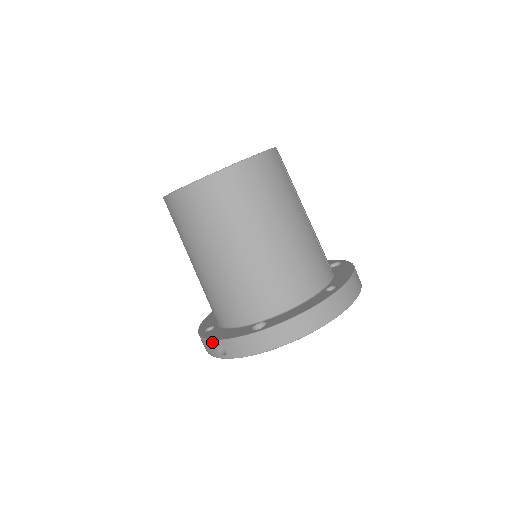
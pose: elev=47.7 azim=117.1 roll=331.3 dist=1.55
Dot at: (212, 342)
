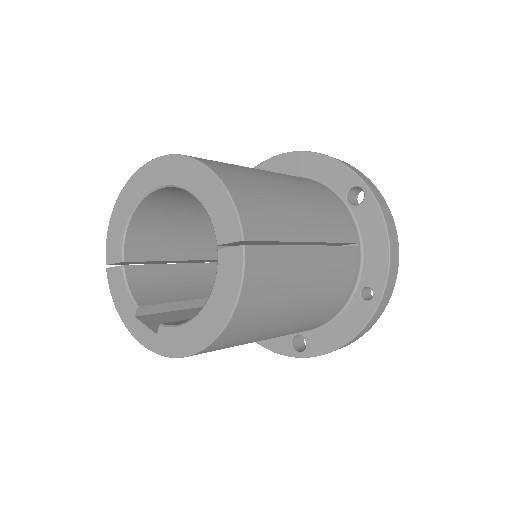
Dot at: occluded
